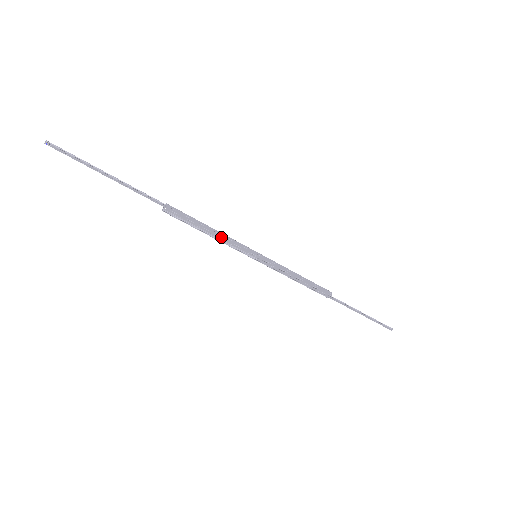
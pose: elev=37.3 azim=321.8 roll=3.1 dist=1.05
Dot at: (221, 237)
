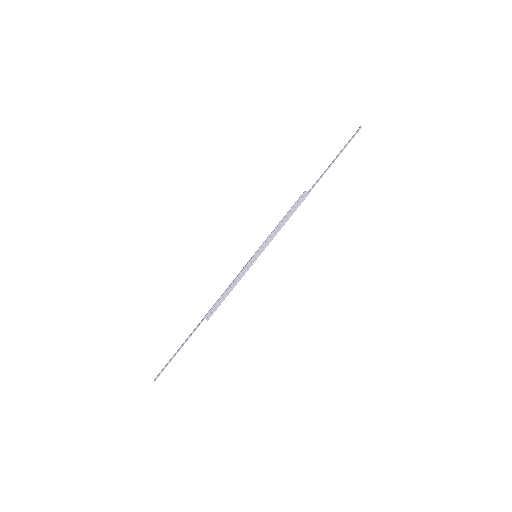
Dot at: (236, 284)
